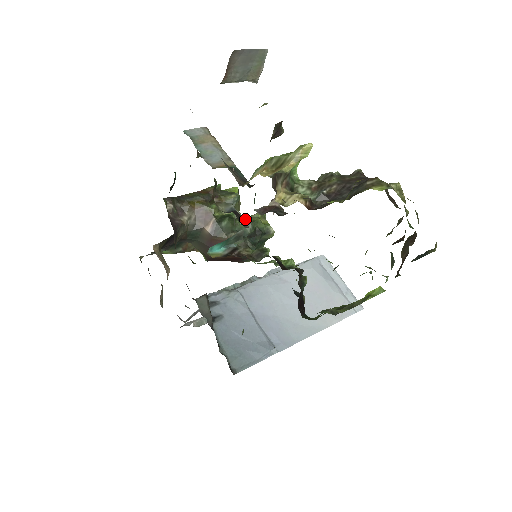
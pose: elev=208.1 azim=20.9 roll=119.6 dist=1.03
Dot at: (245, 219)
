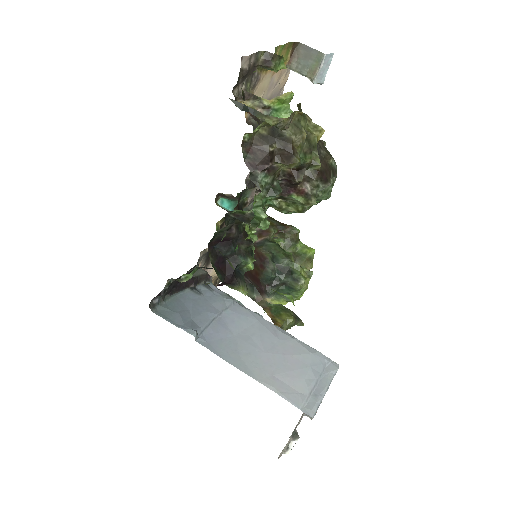
Dot at: (290, 257)
